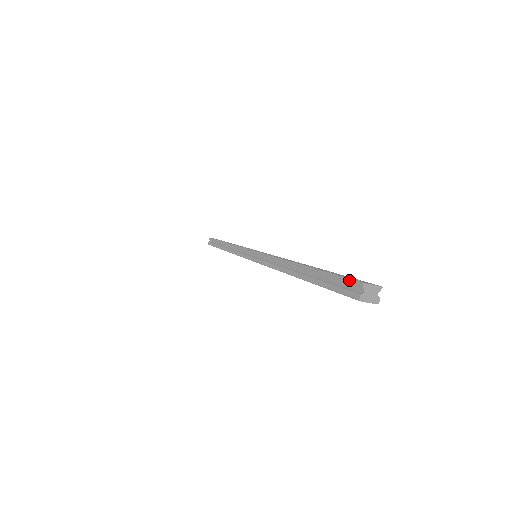
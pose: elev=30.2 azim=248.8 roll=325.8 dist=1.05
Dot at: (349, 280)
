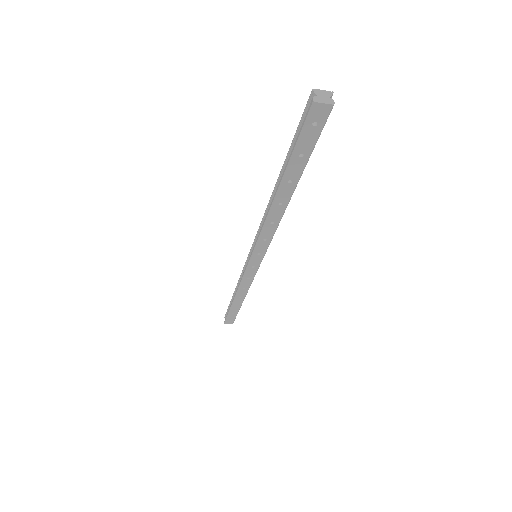
Dot at: (305, 108)
